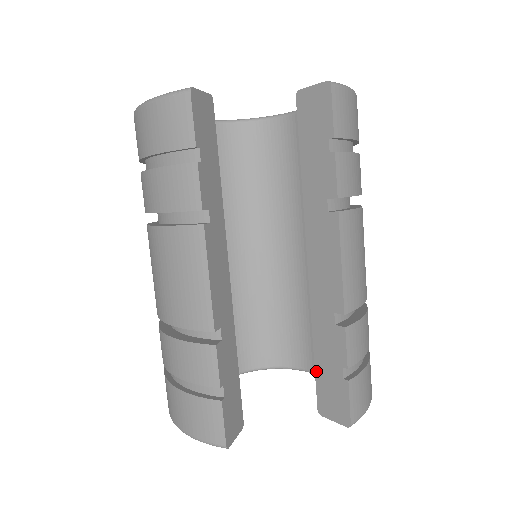
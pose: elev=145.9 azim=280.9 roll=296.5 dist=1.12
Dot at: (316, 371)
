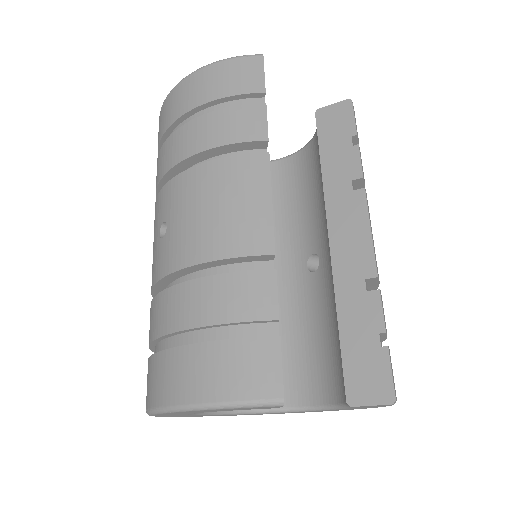
Dot at: (343, 352)
